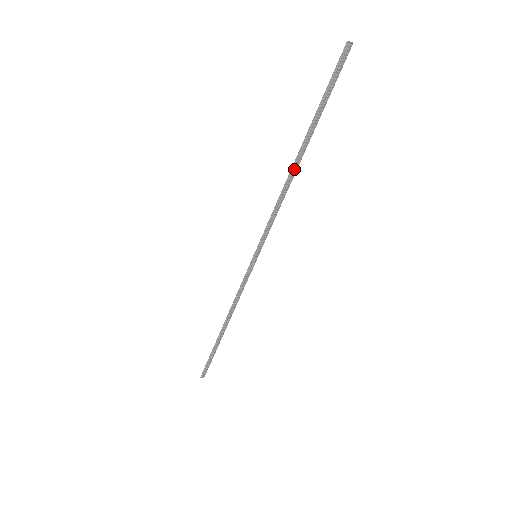
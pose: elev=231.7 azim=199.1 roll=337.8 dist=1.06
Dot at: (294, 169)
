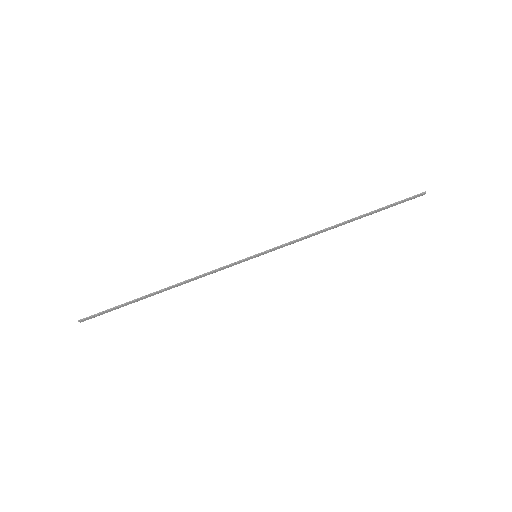
Dot at: (339, 225)
